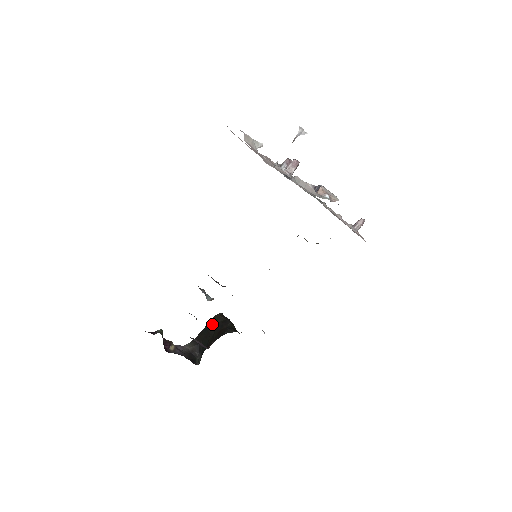
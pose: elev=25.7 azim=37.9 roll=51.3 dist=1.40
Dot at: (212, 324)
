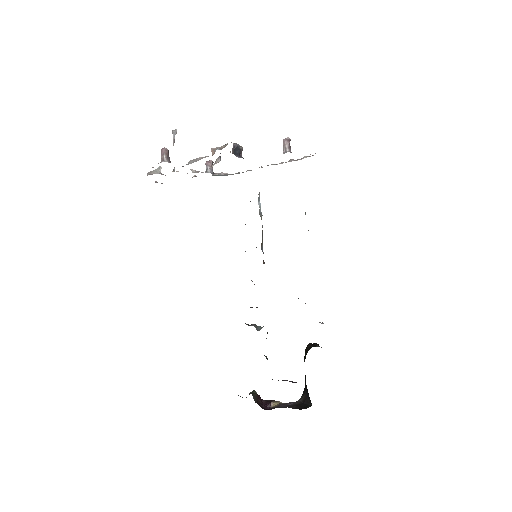
Dot at: occluded
